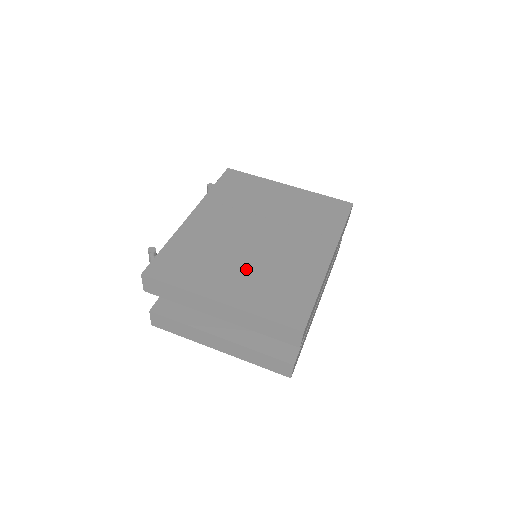
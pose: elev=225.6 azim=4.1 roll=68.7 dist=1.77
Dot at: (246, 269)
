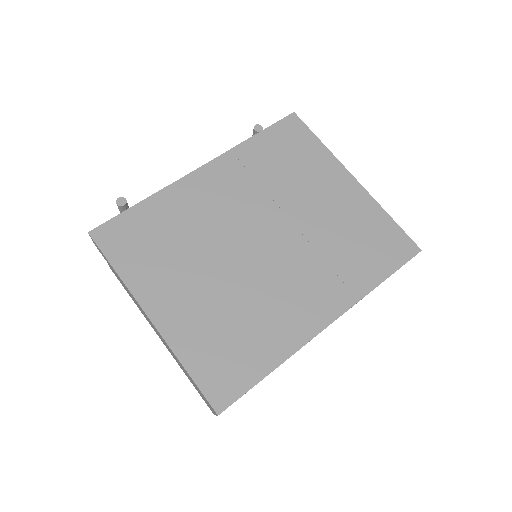
Dot at: (211, 287)
